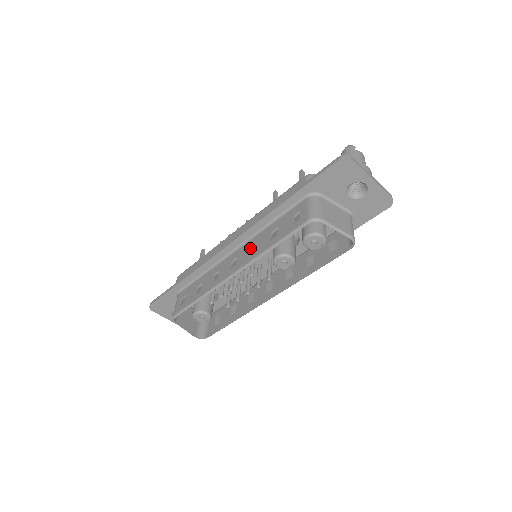
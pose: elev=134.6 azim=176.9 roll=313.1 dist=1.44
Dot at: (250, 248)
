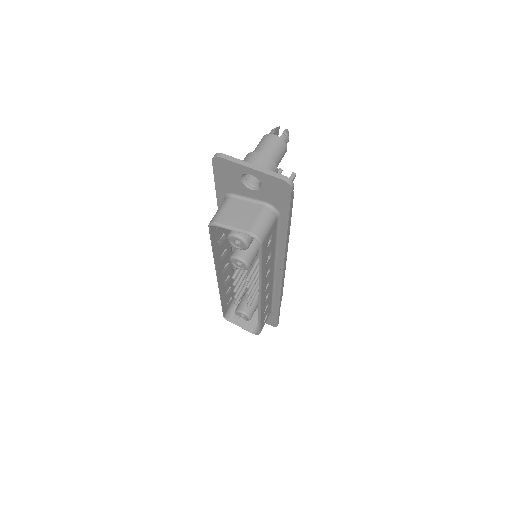
Dot at: occluded
